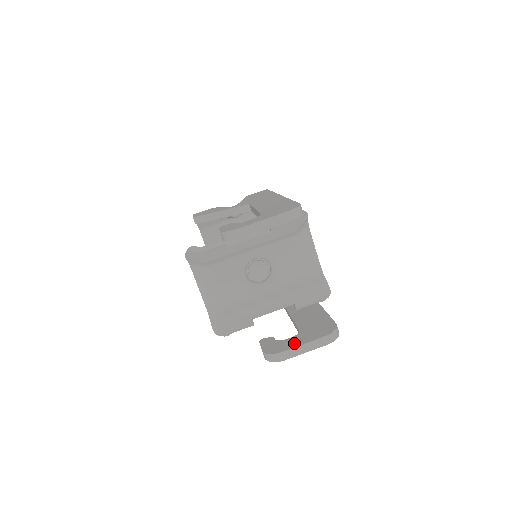
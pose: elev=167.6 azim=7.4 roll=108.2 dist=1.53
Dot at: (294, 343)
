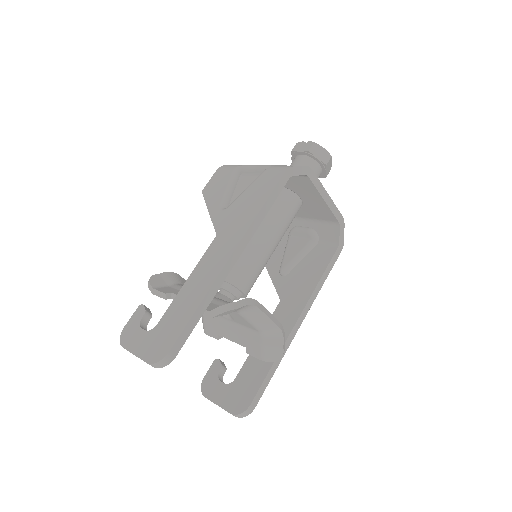
Dot at: (216, 395)
